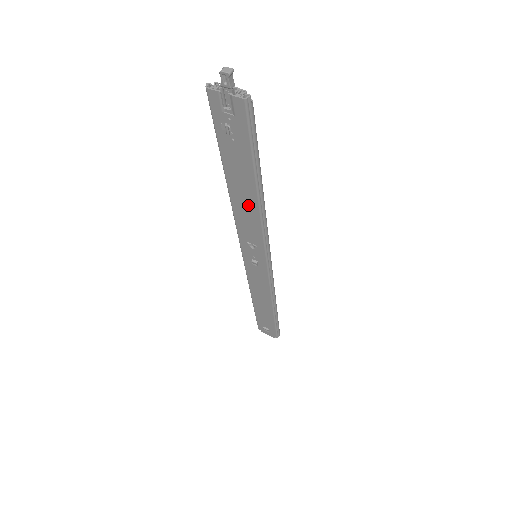
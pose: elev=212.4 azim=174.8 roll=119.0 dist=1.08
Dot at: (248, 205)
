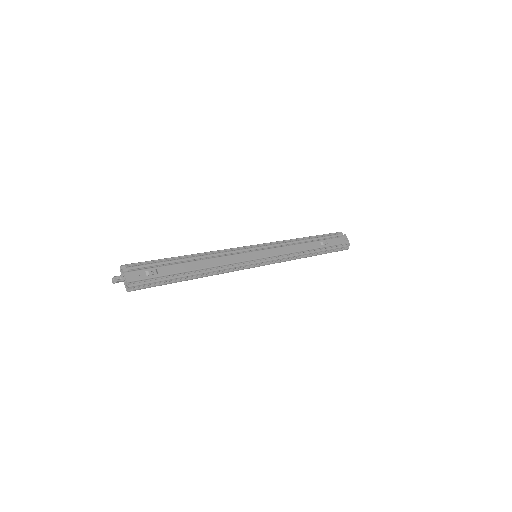
Dot at: occluded
